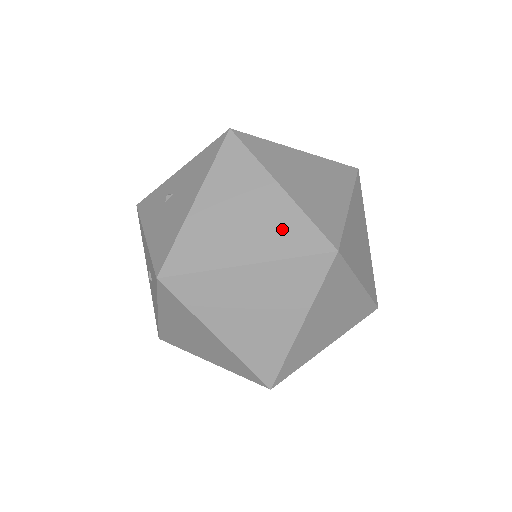
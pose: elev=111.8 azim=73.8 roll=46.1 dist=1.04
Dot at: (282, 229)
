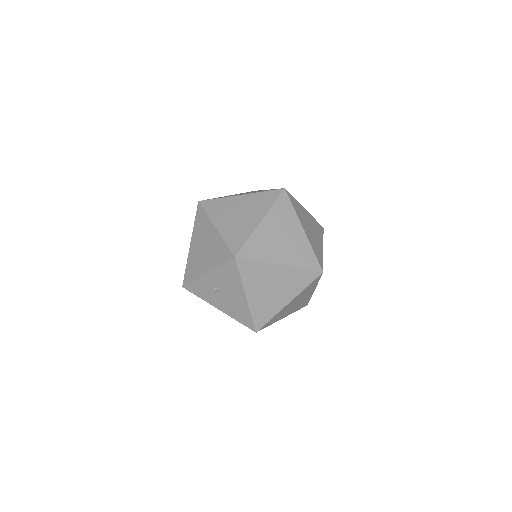
Dot at: (294, 281)
